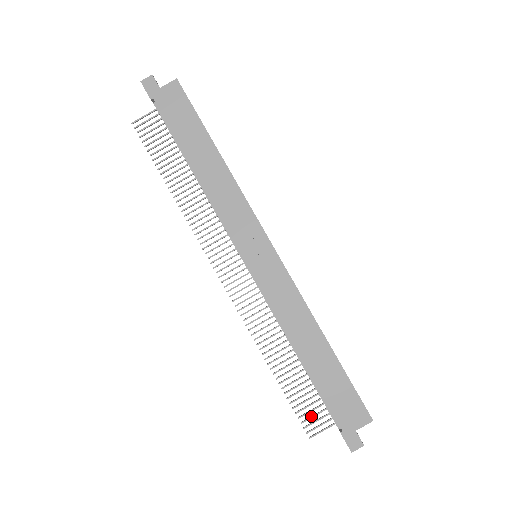
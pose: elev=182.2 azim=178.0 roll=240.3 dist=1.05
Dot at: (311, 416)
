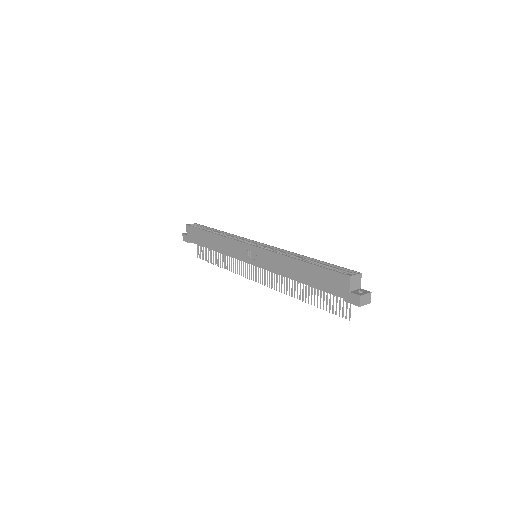
Dot at: (339, 307)
